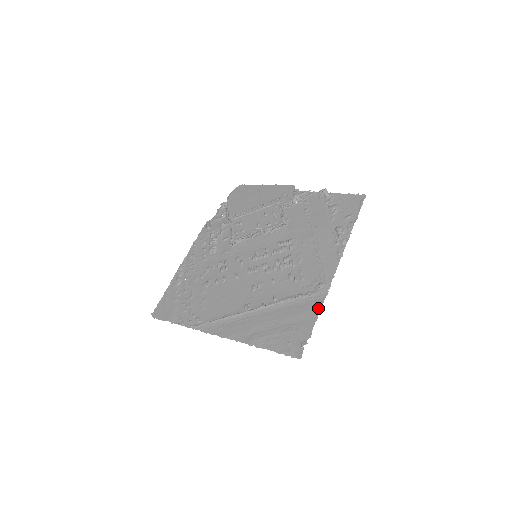
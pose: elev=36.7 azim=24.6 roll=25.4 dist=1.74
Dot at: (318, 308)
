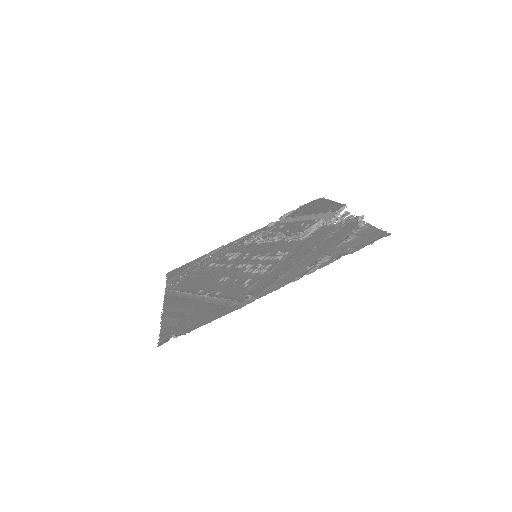
Dot at: (221, 315)
